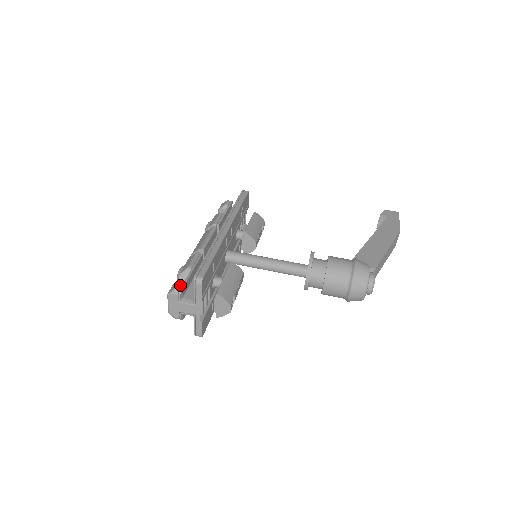
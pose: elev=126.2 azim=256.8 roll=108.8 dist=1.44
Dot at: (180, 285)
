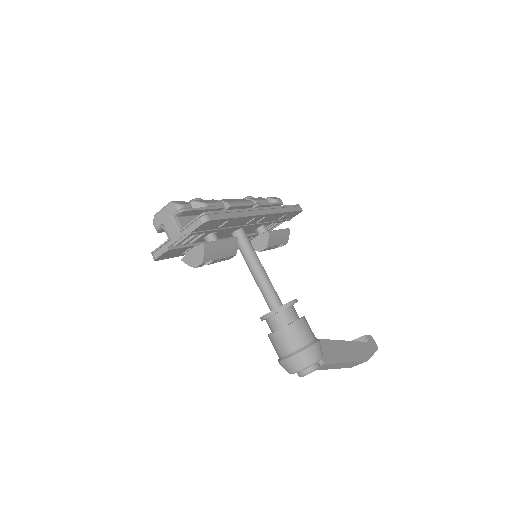
Dot at: (187, 206)
